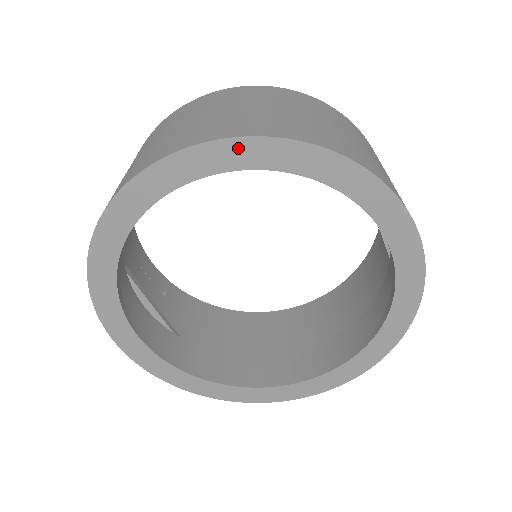
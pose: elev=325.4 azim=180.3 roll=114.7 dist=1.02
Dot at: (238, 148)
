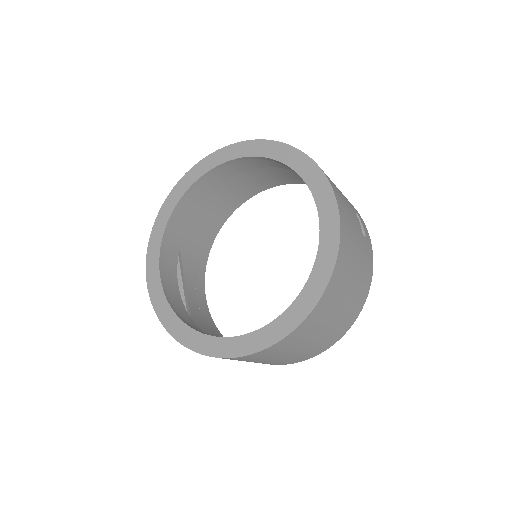
Dot at: (242, 147)
